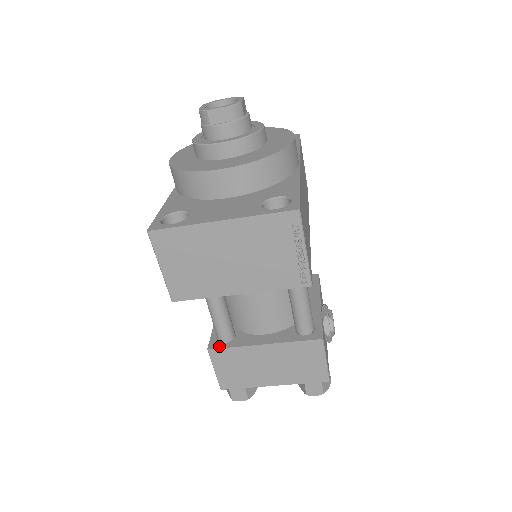
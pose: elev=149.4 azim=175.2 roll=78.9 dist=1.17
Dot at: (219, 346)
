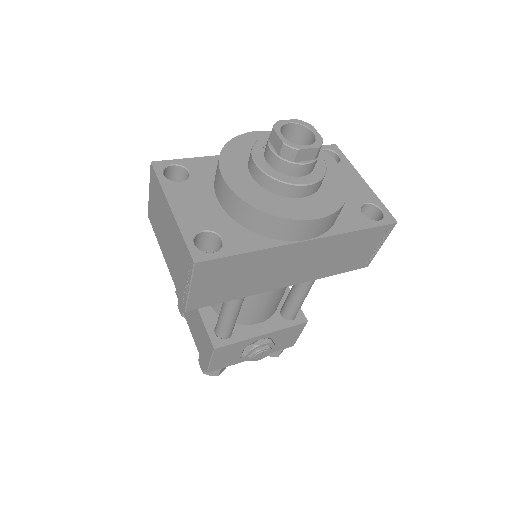
Dot at: occluded
